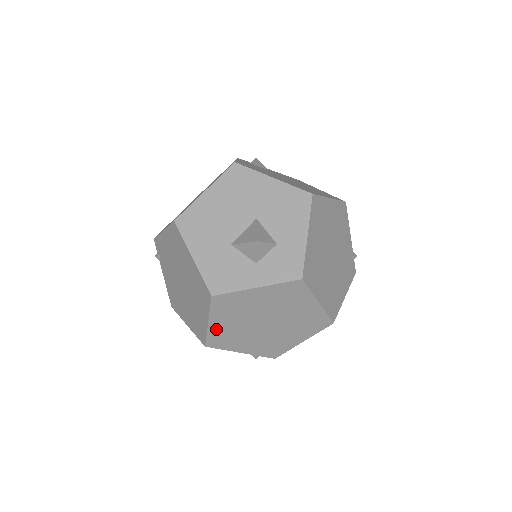
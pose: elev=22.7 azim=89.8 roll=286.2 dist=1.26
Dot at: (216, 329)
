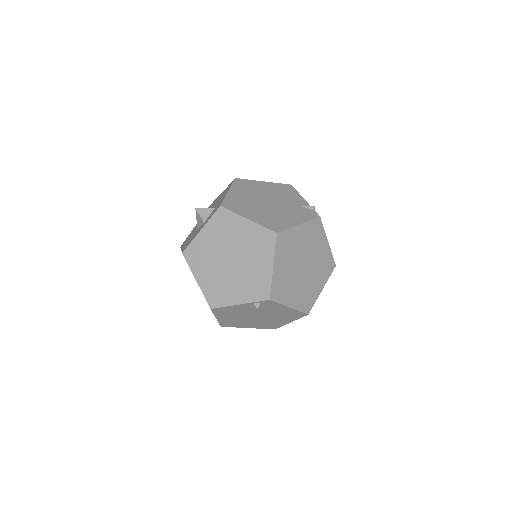
Dot at: (205, 285)
